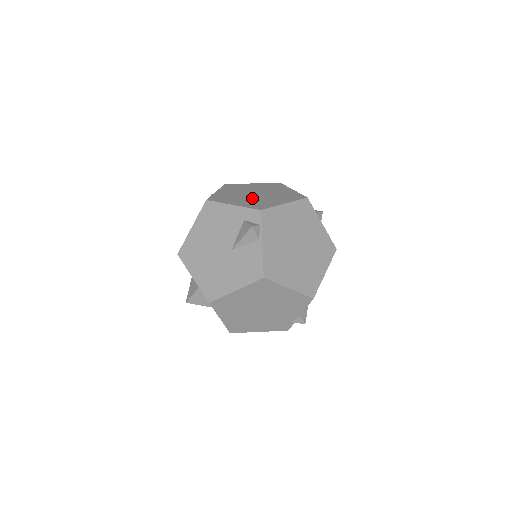
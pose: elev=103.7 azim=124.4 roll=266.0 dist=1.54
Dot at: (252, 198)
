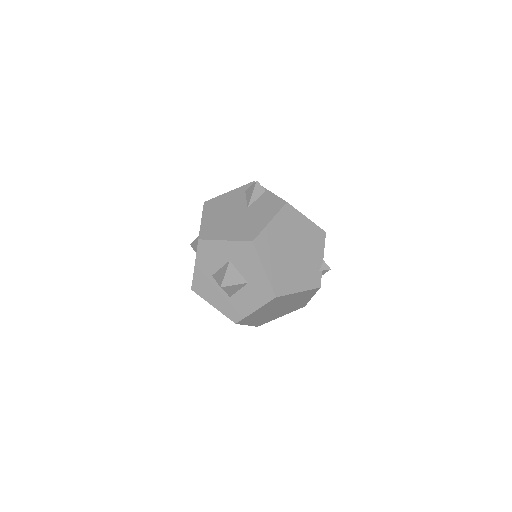
Dot at: occluded
